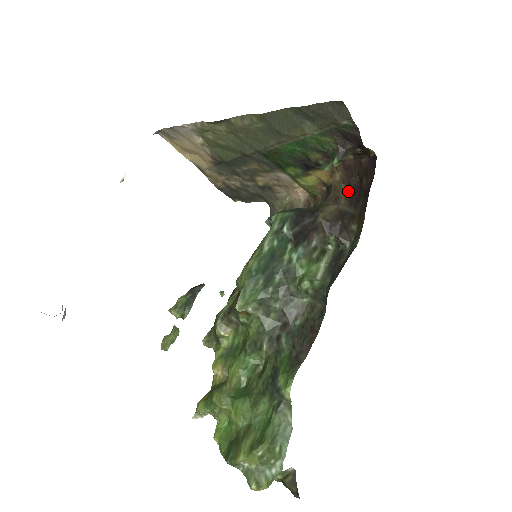
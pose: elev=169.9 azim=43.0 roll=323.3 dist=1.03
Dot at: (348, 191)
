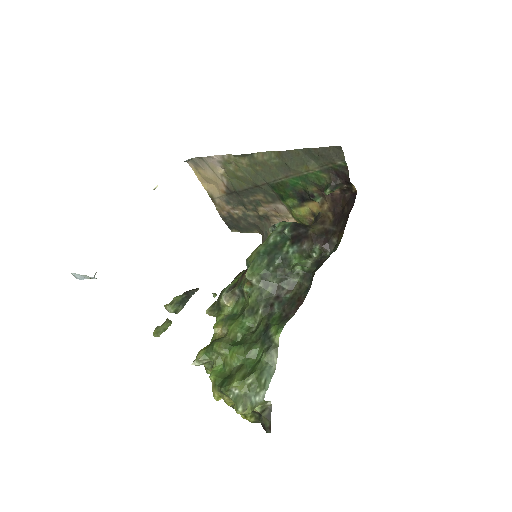
Dot at: (332, 217)
